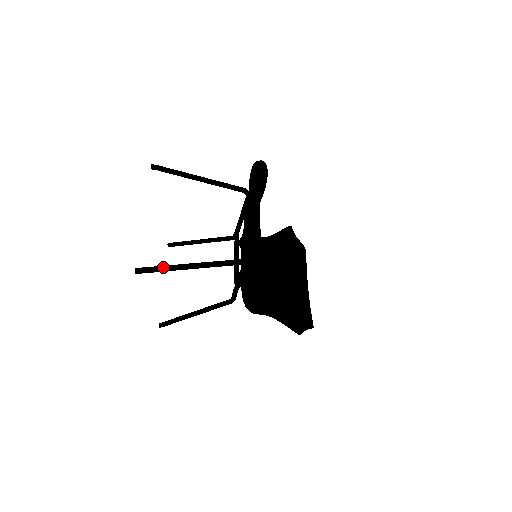
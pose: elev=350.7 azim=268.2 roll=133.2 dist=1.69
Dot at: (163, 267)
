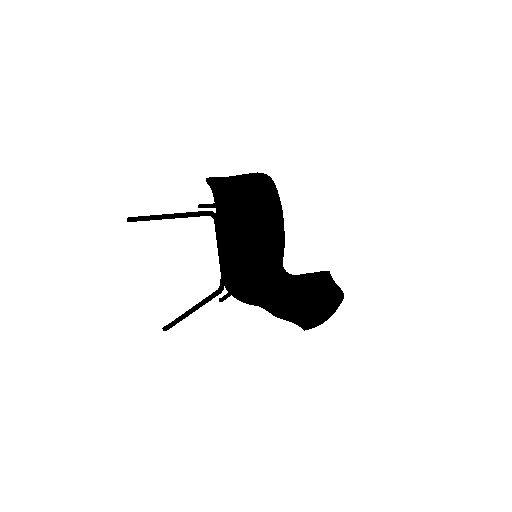
Dot at: (146, 216)
